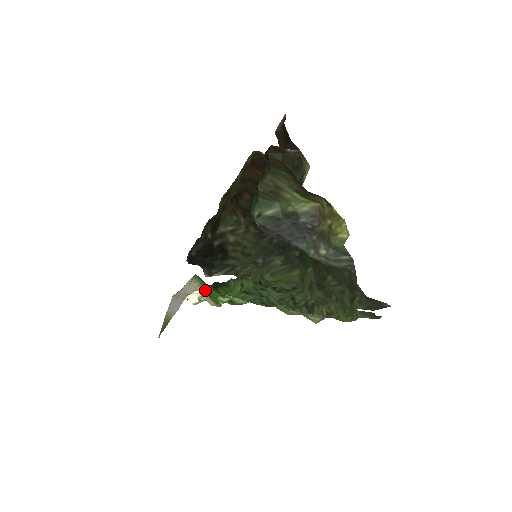
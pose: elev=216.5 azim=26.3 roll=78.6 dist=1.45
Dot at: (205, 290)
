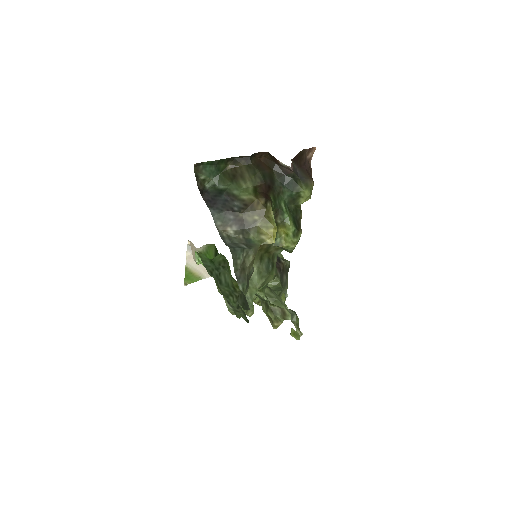
Dot at: (205, 253)
